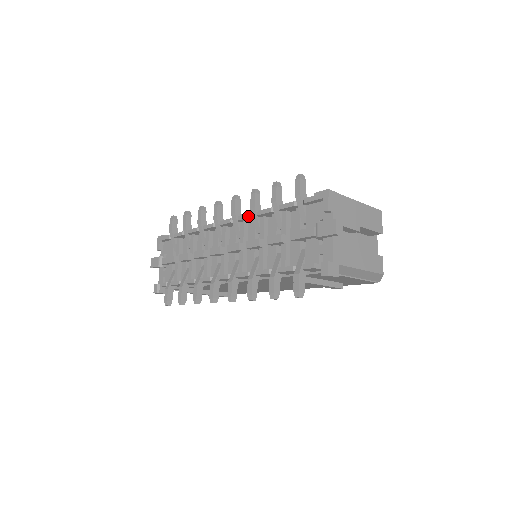
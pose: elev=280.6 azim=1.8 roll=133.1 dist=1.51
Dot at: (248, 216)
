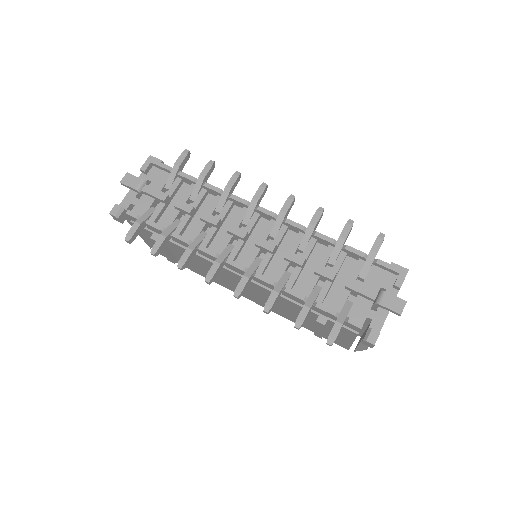
Dot at: (302, 228)
